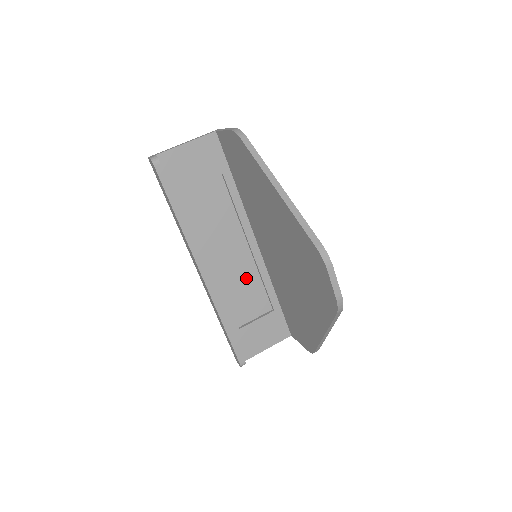
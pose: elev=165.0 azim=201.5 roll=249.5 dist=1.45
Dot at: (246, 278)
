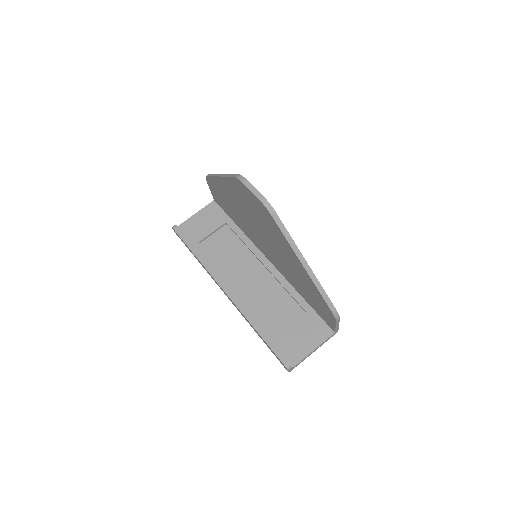
Dot at: (270, 292)
